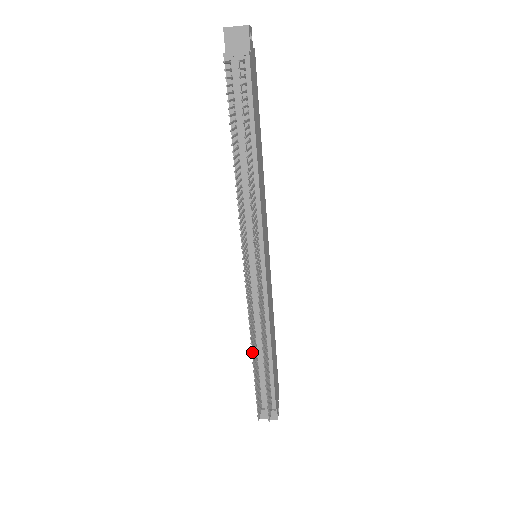
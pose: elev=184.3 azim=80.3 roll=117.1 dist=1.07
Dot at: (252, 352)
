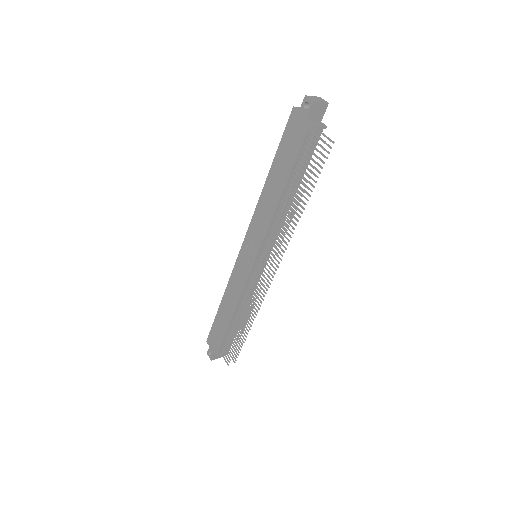
Dot at: (245, 324)
